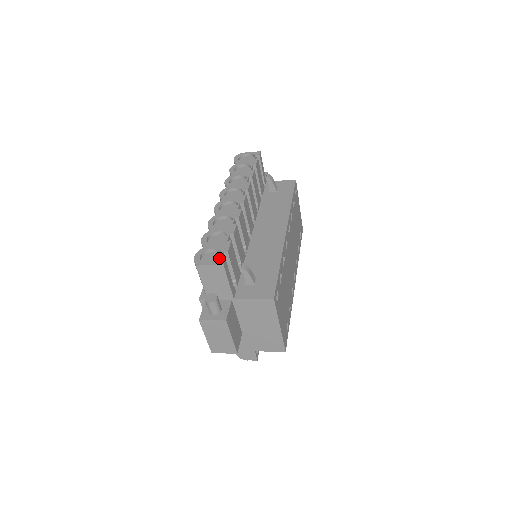
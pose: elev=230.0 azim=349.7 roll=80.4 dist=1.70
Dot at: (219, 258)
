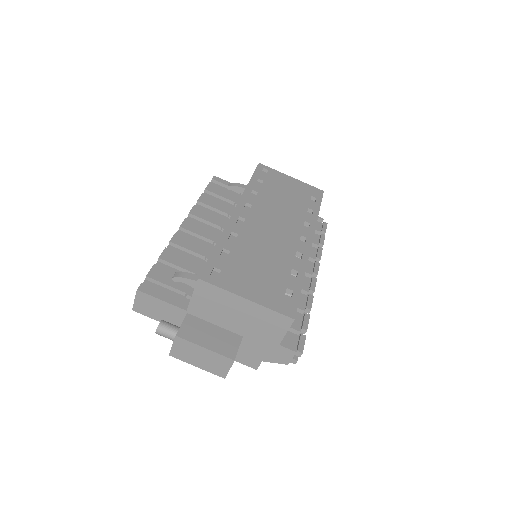
Dot at: occluded
